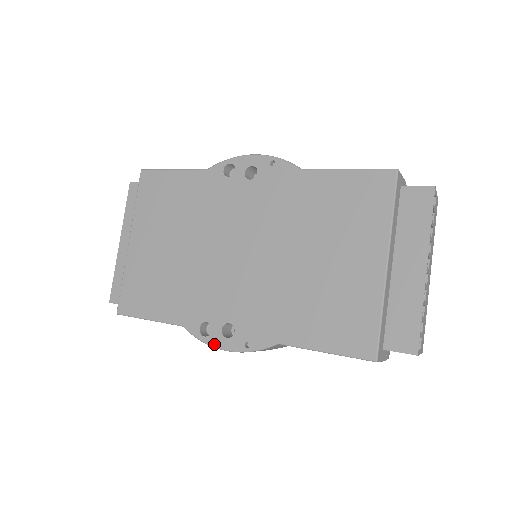
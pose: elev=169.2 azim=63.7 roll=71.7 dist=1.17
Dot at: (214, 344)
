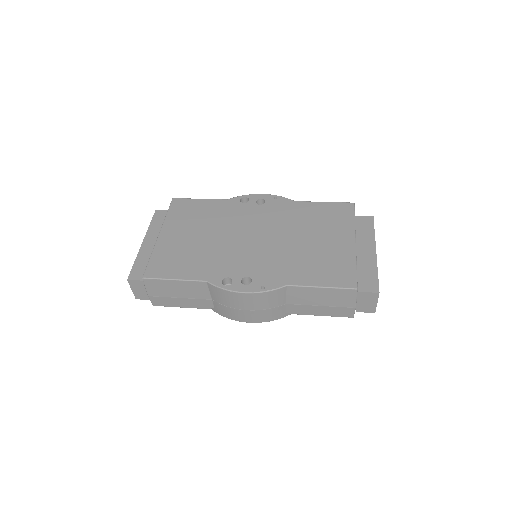
Dot at: (235, 289)
